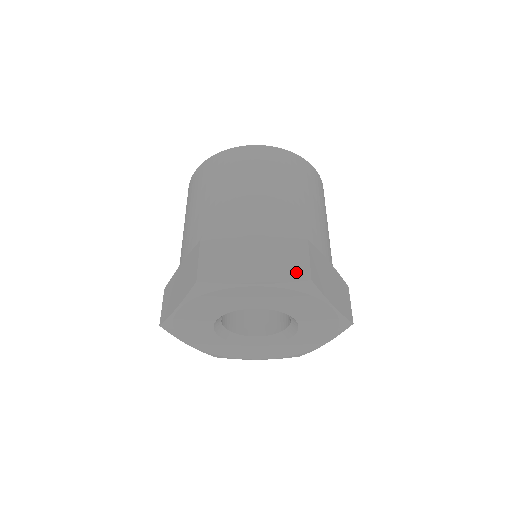
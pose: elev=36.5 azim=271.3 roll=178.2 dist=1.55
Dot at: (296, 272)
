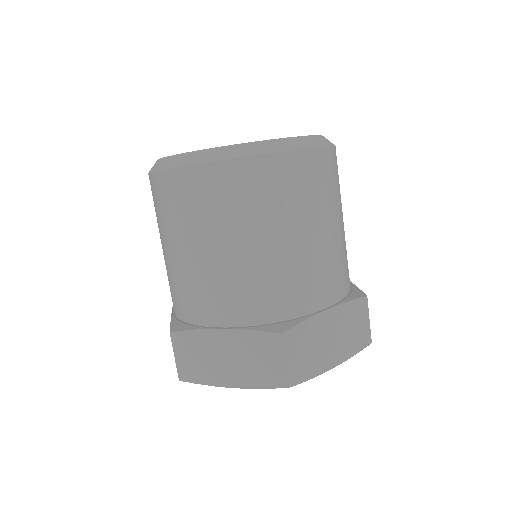
Dot at: (362, 339)
